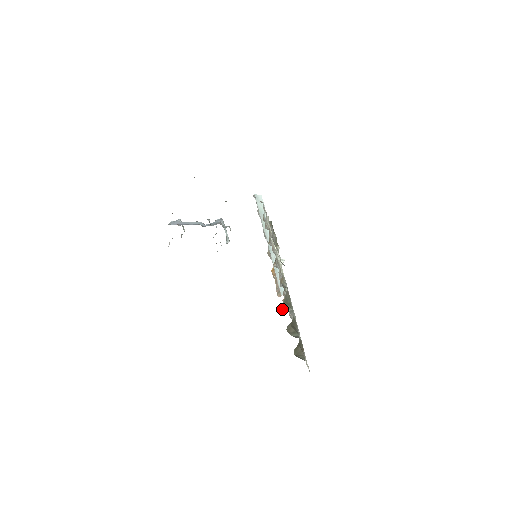
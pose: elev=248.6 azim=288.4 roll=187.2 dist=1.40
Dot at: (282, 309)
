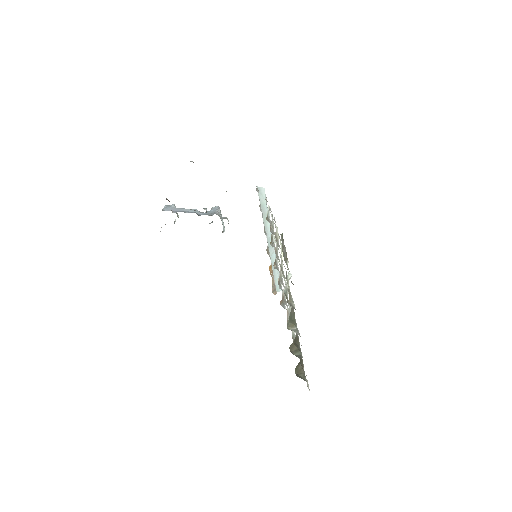
Dot at: (287, 328)
